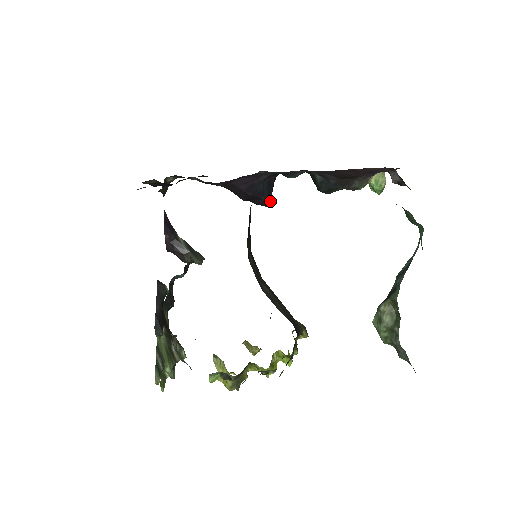
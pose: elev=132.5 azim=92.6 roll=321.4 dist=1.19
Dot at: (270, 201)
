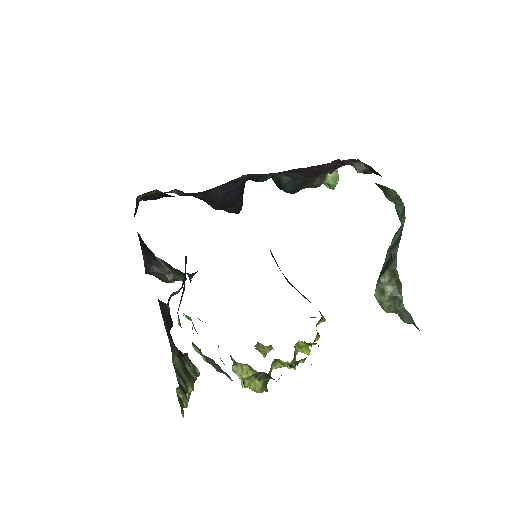
Dot at: occluded
